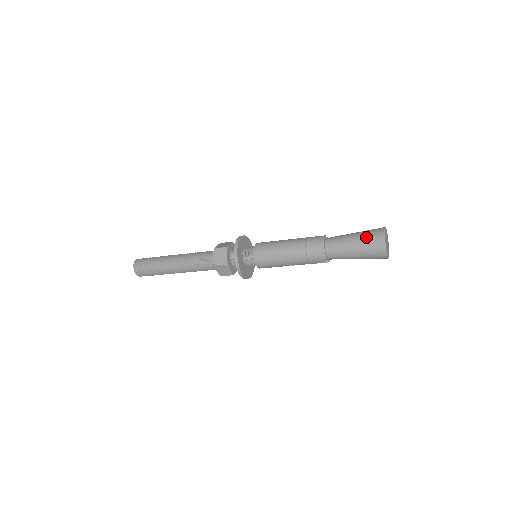
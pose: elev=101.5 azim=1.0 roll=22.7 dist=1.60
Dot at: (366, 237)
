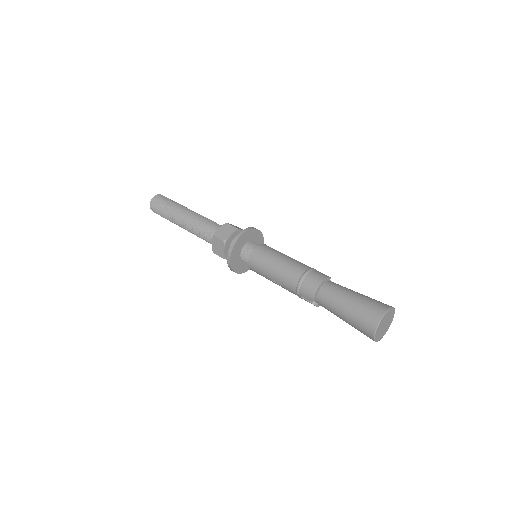
Dot at: (367, 301)
